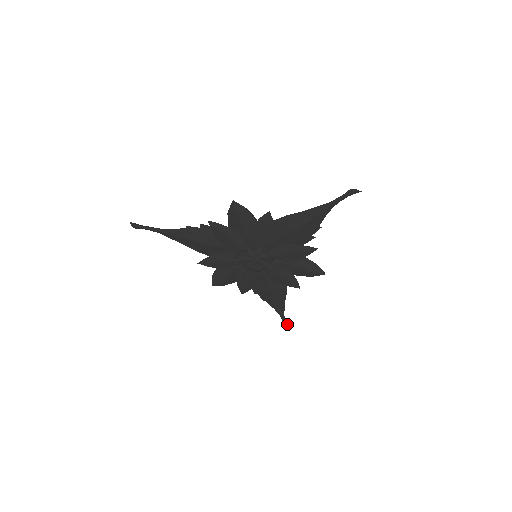
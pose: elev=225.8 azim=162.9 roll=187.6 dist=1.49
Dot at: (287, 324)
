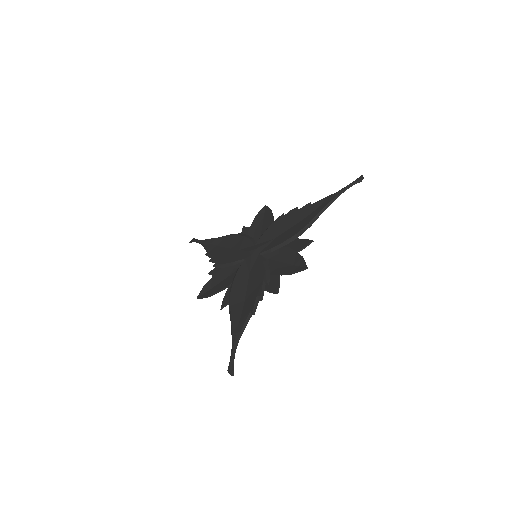
Dot at: occluded
